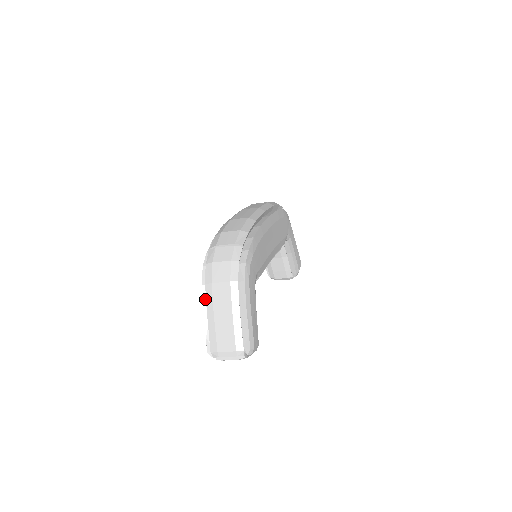
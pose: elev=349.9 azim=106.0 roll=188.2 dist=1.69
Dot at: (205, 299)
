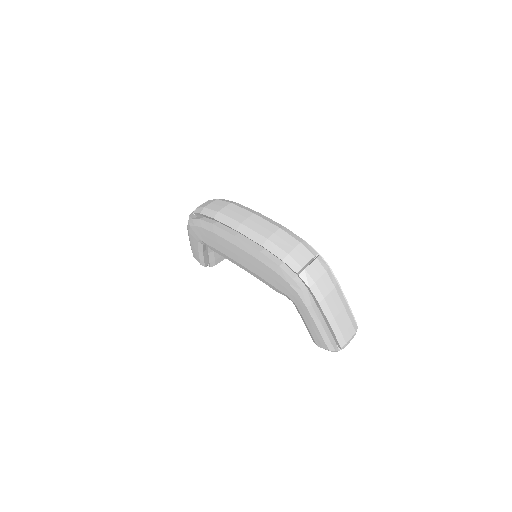
Dot at: (318, 315)
